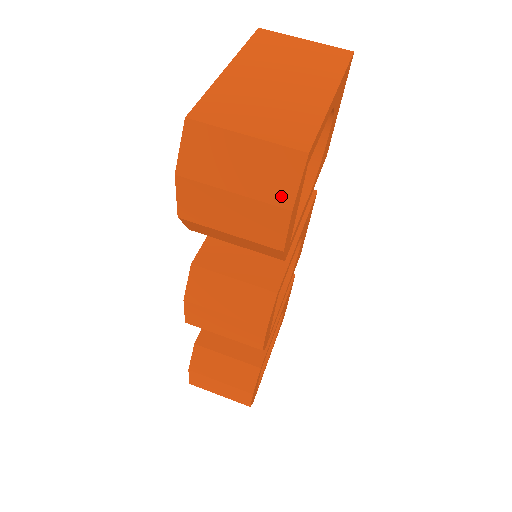
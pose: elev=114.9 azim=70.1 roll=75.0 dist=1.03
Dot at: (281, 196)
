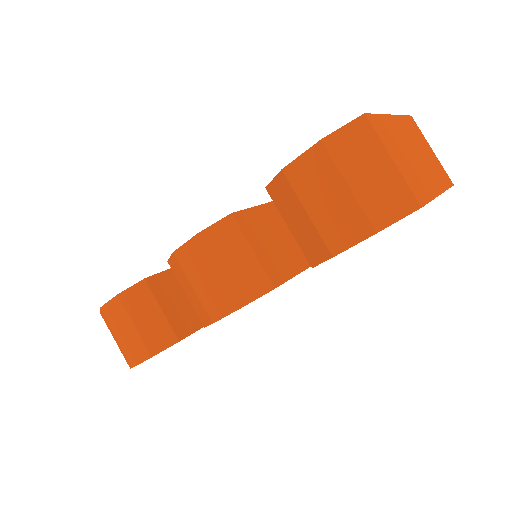
Dot at: (379, 217)
